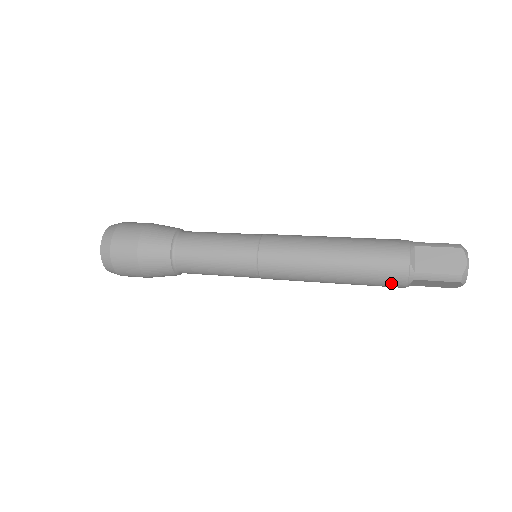
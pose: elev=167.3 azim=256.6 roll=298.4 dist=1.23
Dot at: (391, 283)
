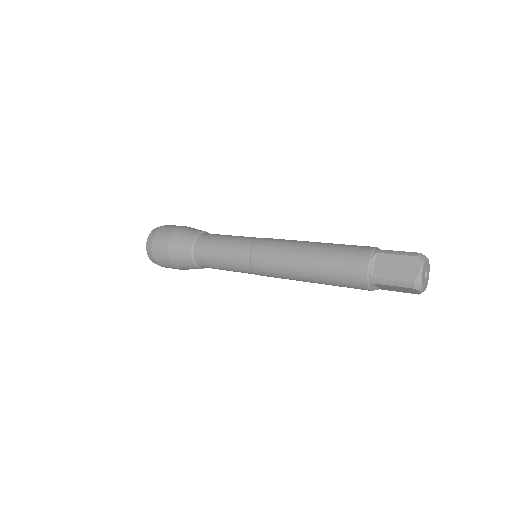
Dot at: (355, 285)
